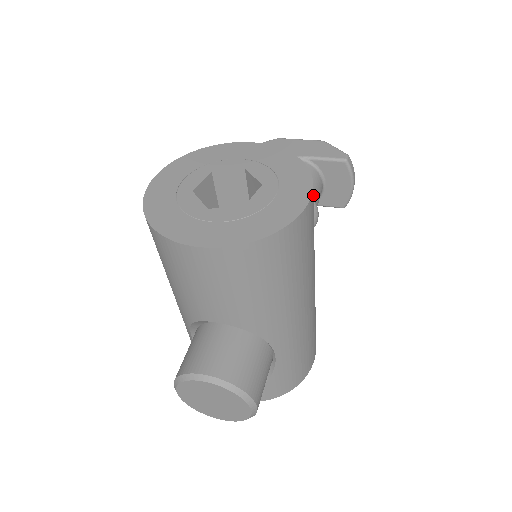
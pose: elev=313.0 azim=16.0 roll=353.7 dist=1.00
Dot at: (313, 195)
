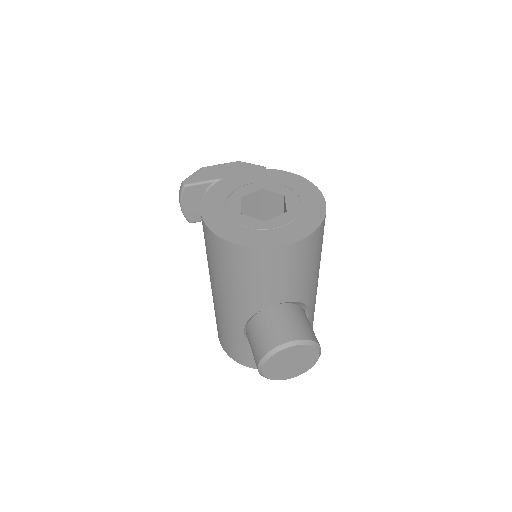
Dot at: occluded
